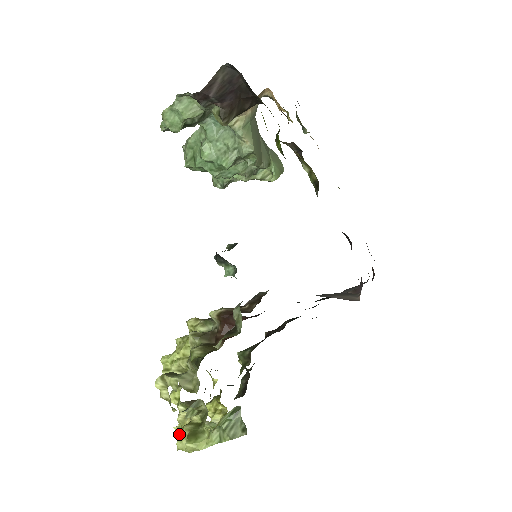
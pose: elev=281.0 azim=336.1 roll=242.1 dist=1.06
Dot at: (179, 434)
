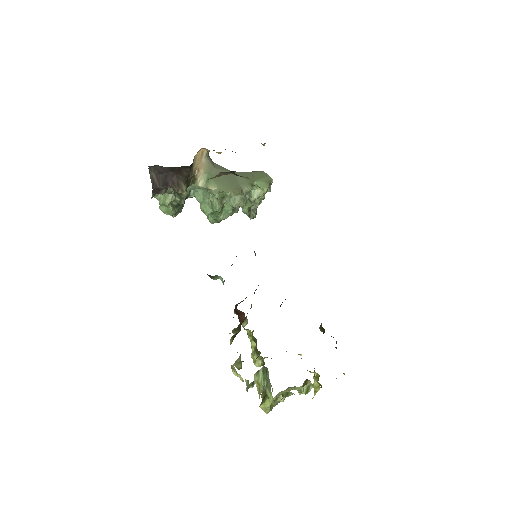
Dot at: occluded
